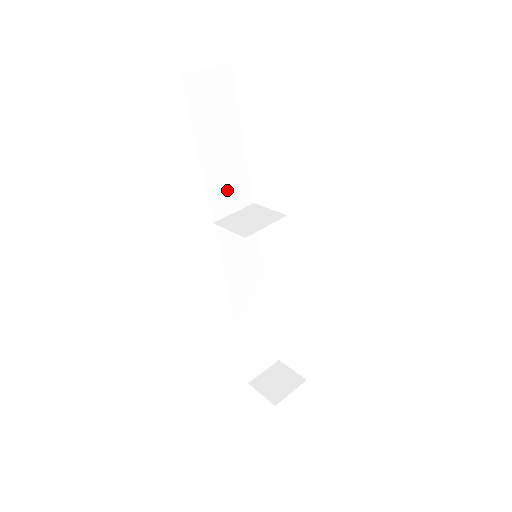
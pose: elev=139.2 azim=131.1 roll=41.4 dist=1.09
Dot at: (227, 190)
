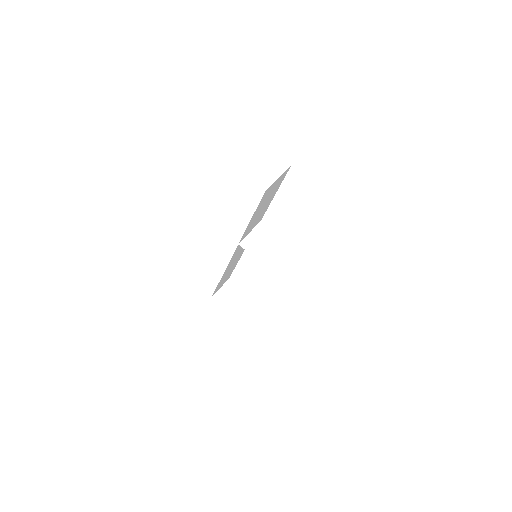
Dot at: (253, 225)
